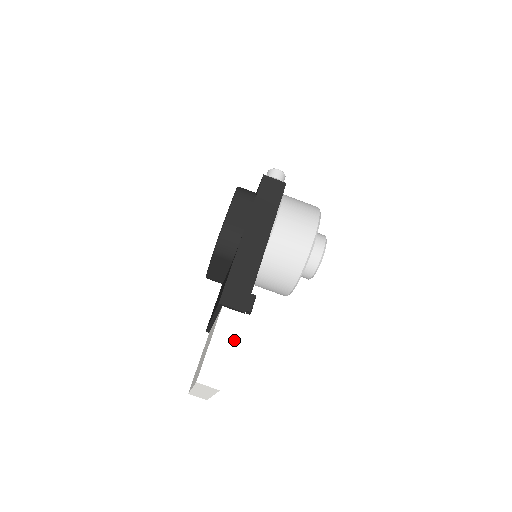
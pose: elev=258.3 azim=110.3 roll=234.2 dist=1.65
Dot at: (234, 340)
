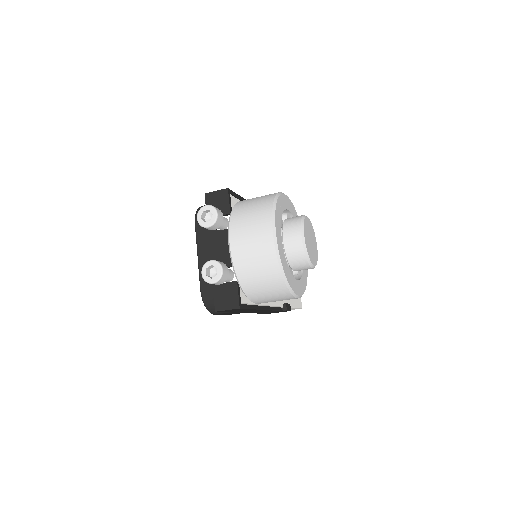
Dot at: occluded
